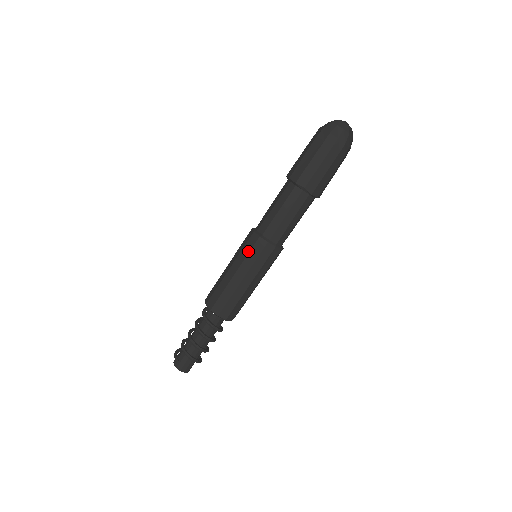
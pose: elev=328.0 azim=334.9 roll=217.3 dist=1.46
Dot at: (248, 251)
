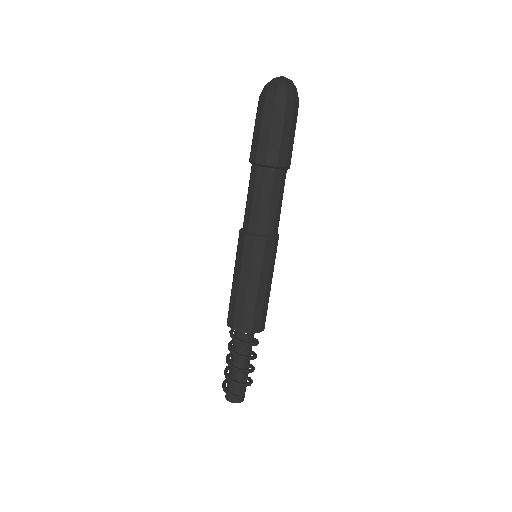
Dot at: (261, 258)
